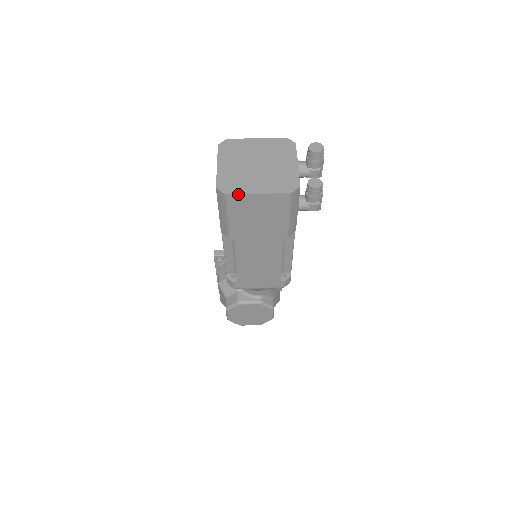
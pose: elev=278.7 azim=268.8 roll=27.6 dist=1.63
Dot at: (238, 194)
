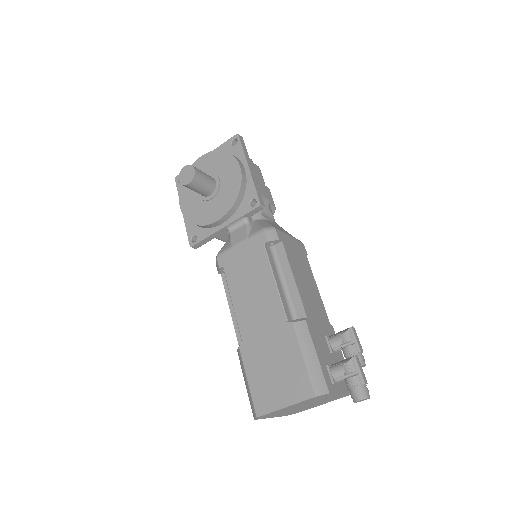
Dot at: occluded
